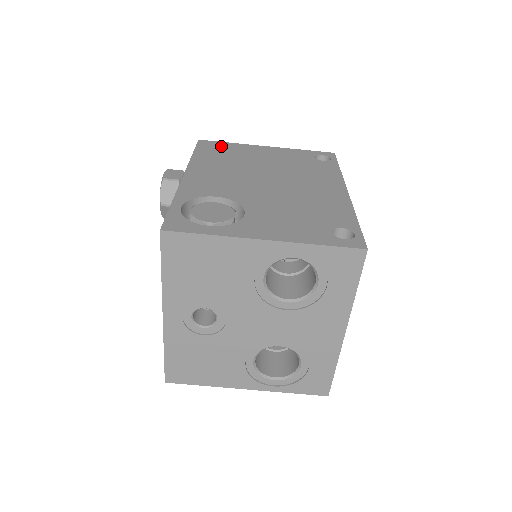
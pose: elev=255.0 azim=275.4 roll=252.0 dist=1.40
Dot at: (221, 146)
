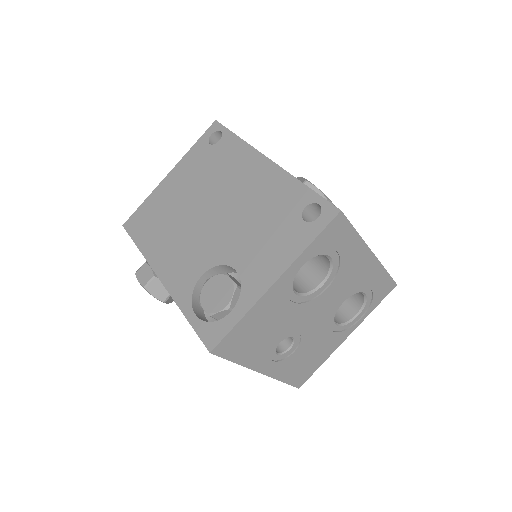
Dot at: (143, 214)
